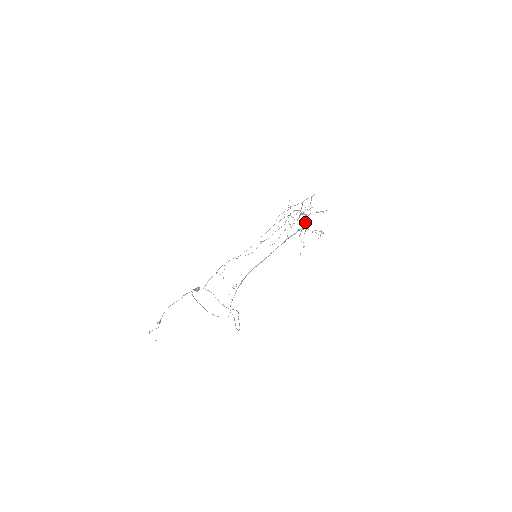
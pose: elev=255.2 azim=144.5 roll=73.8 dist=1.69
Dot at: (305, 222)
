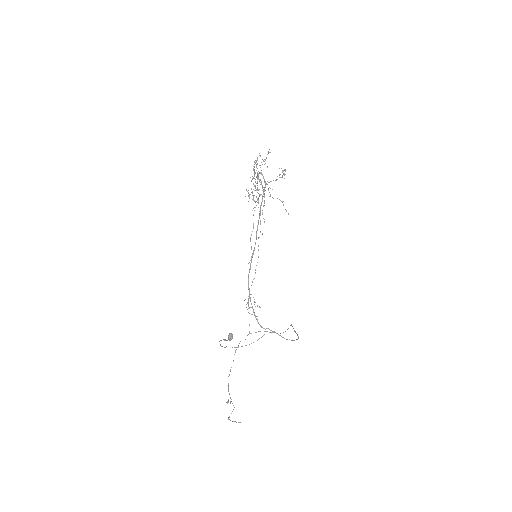
Dot at: occluded
